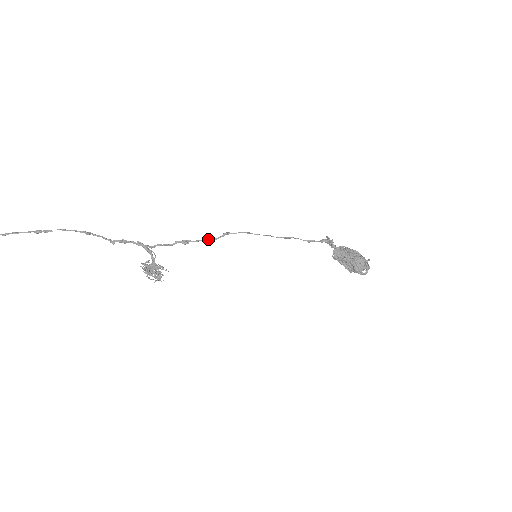
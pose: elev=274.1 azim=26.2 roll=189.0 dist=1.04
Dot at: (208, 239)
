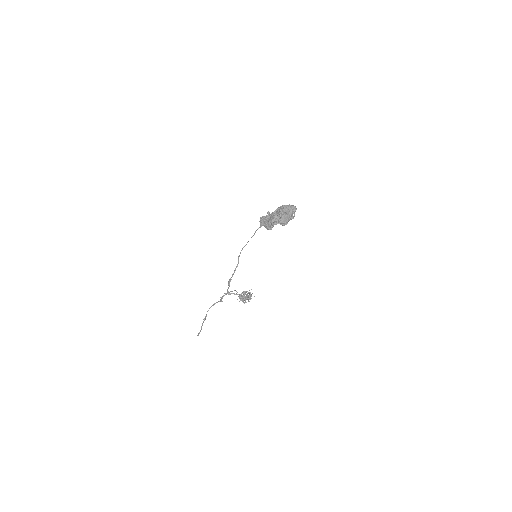
Dot at: (235, 269)
